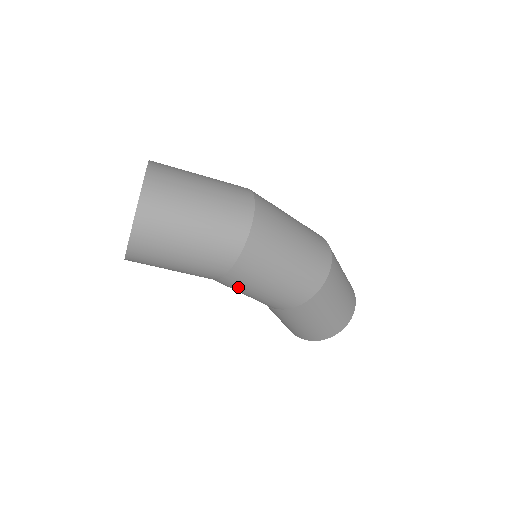
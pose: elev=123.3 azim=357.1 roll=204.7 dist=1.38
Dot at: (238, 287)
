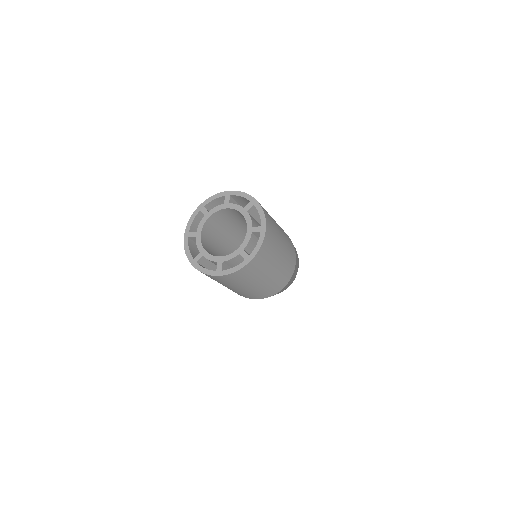
Dot at: occluded
